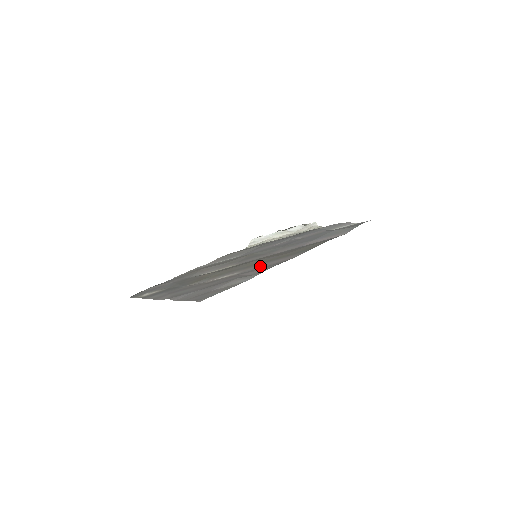
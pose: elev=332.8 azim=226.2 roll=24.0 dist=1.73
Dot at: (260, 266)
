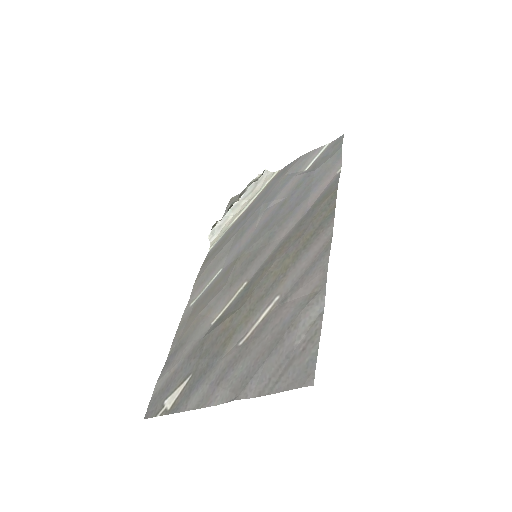
Dot at: (298, 271)
